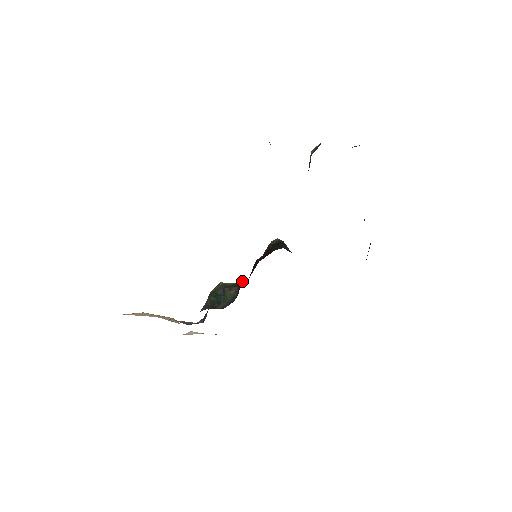
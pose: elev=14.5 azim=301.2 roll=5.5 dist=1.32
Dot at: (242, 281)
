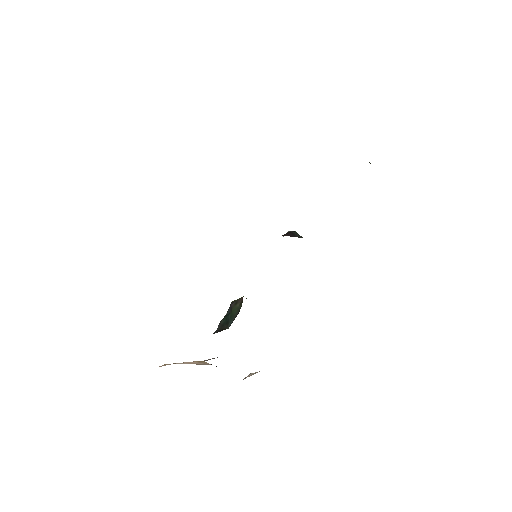
Dot at: occluded
